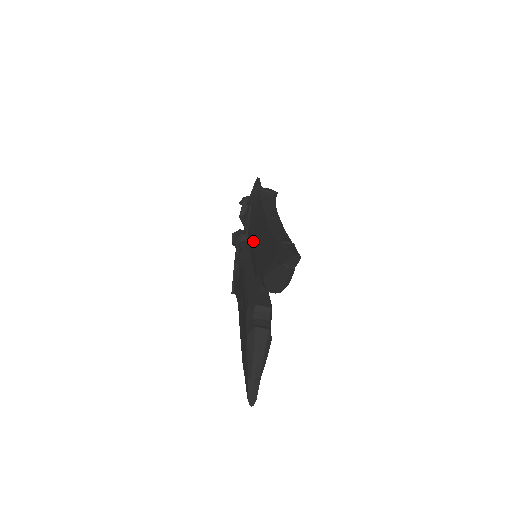
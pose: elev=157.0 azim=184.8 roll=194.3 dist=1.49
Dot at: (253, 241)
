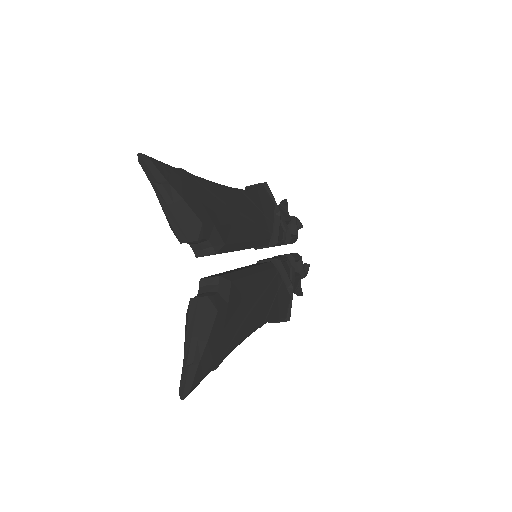
Dot at: occluded
